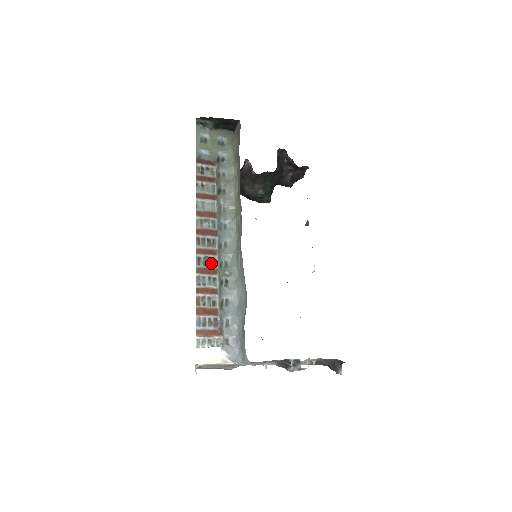
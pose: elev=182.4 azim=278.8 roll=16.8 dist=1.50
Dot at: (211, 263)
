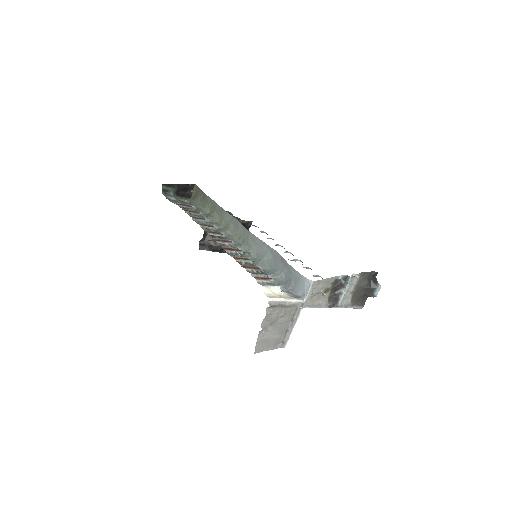
Dot at: (231, 246)
